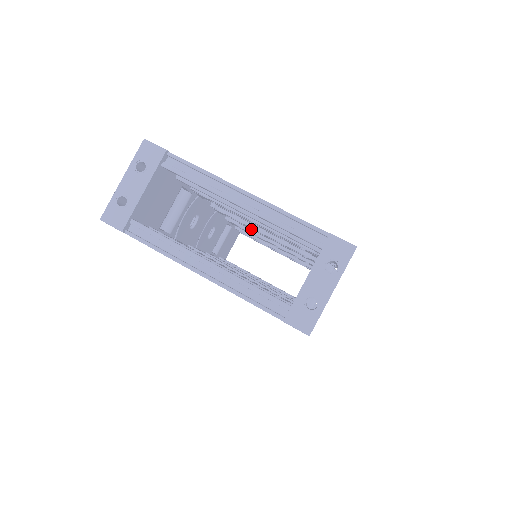
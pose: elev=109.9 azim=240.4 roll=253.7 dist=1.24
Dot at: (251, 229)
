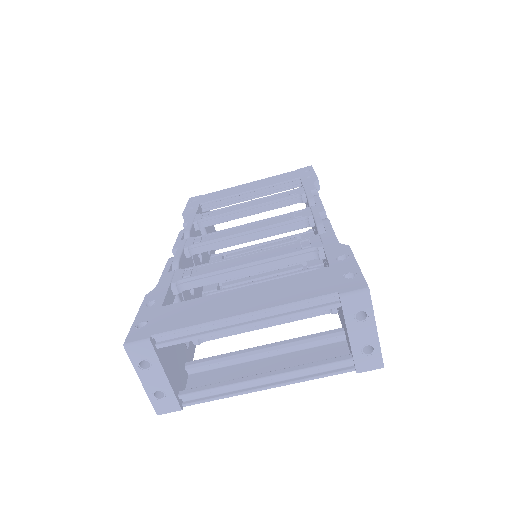
Dot at: occluded
